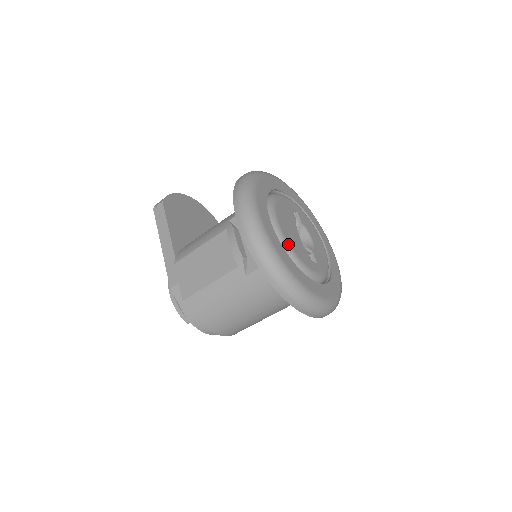
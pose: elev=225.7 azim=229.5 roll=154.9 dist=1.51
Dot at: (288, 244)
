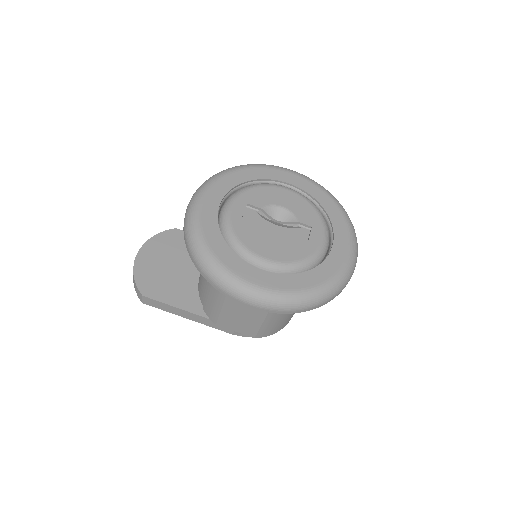
Dot at: (291, 263)
